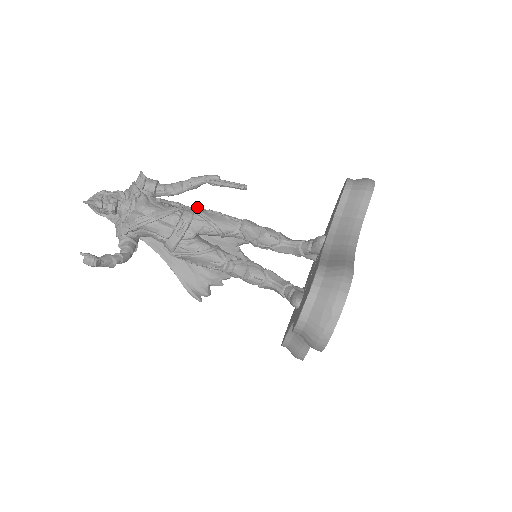
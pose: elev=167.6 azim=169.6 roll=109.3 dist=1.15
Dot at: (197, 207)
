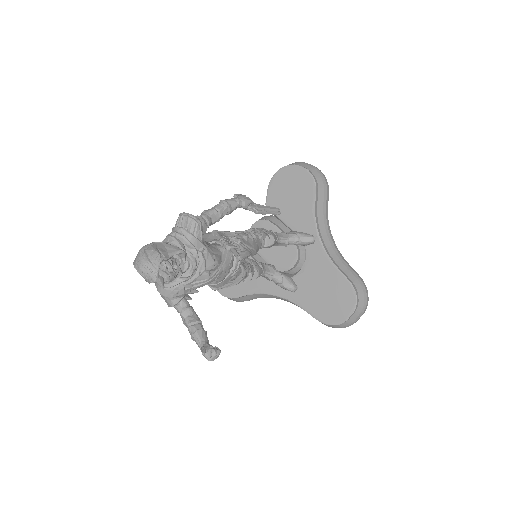
Dot at: (241, 239)
